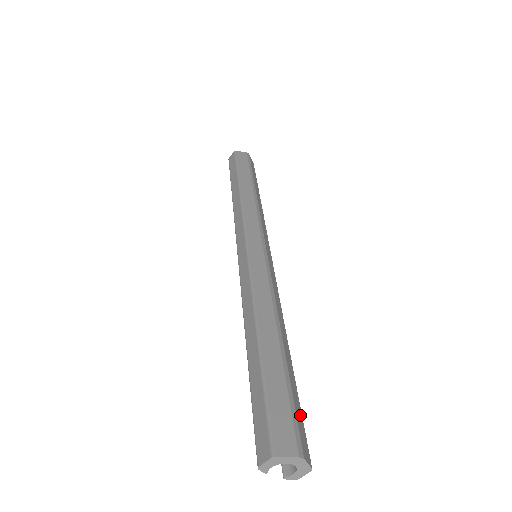
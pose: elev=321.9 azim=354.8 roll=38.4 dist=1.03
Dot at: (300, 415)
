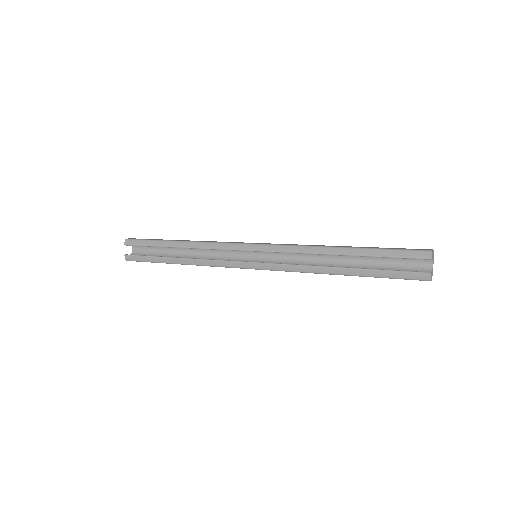
Dot at: occluded
